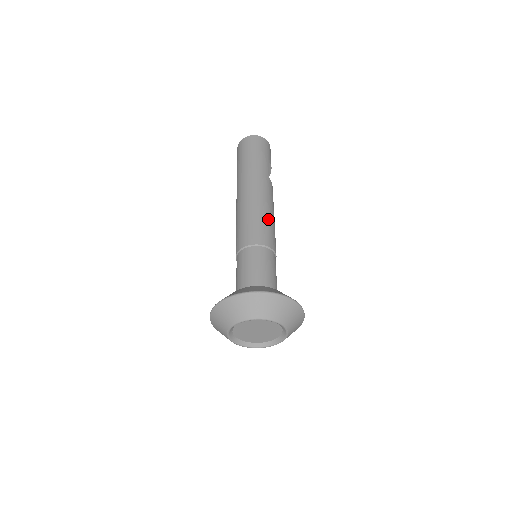
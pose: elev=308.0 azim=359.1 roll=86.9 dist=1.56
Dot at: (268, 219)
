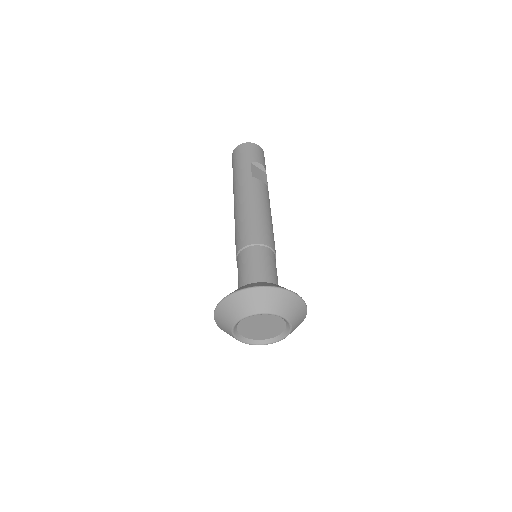
Dot at: (252, 218)
